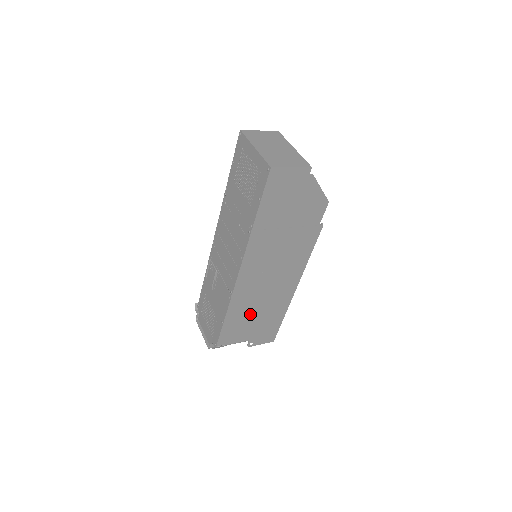
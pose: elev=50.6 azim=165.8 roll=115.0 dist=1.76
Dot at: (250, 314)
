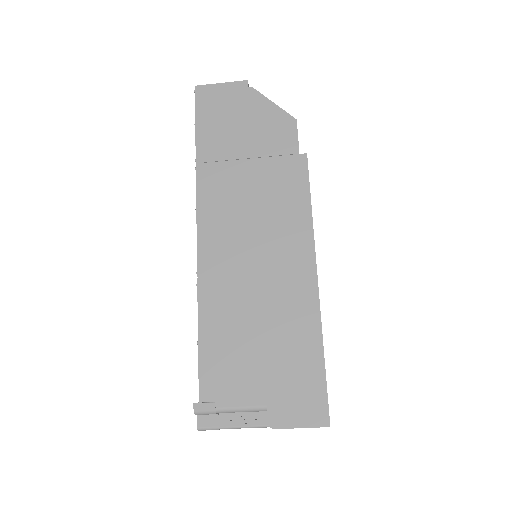
Dot at: (245, 328)
